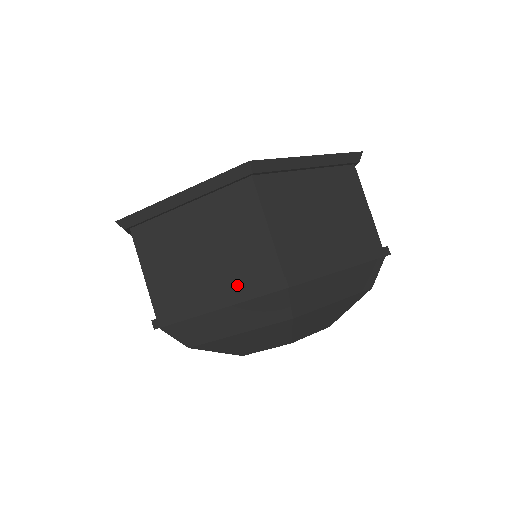
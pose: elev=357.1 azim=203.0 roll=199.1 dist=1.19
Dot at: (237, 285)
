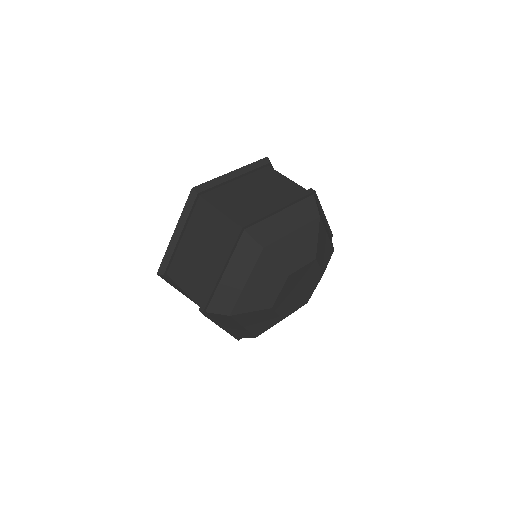
Dot at: (224, 252)
